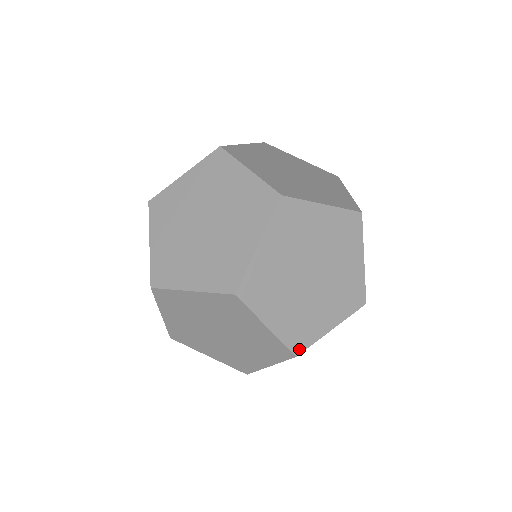
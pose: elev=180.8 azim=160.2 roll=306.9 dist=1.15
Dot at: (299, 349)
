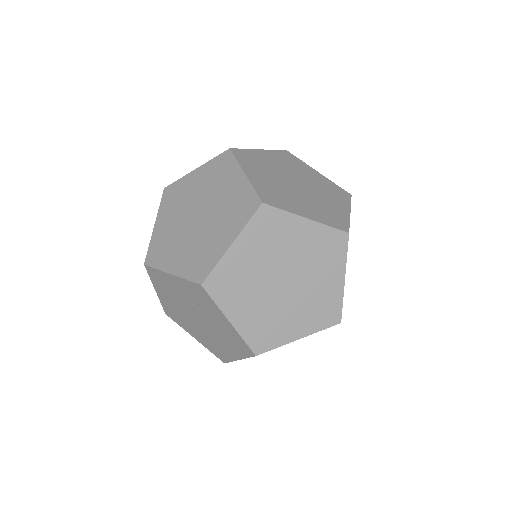
Dot at: (345, 228)
